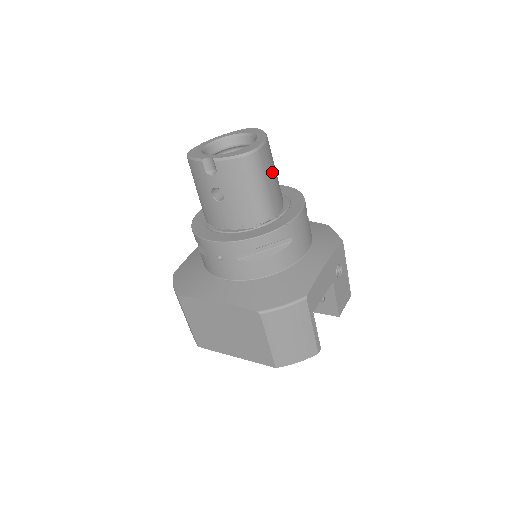
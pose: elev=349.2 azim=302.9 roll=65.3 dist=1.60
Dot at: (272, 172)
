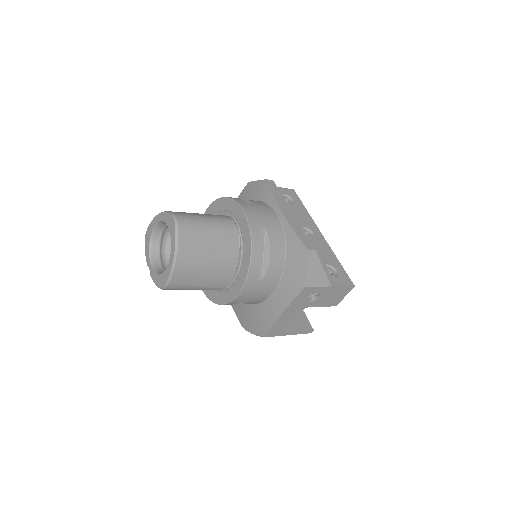
Dot at: (198, 275)
